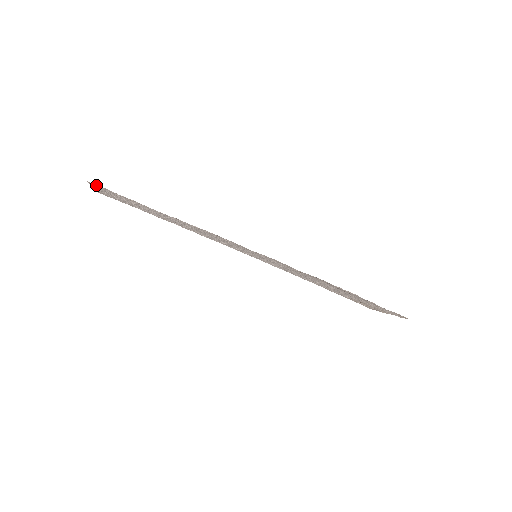
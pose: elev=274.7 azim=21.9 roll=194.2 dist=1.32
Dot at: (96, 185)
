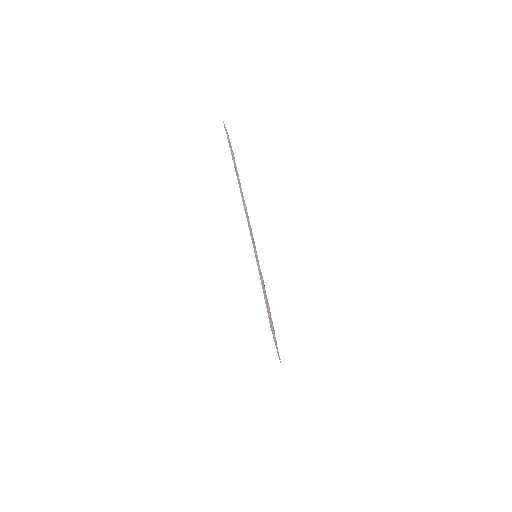
Dot at: occluded
